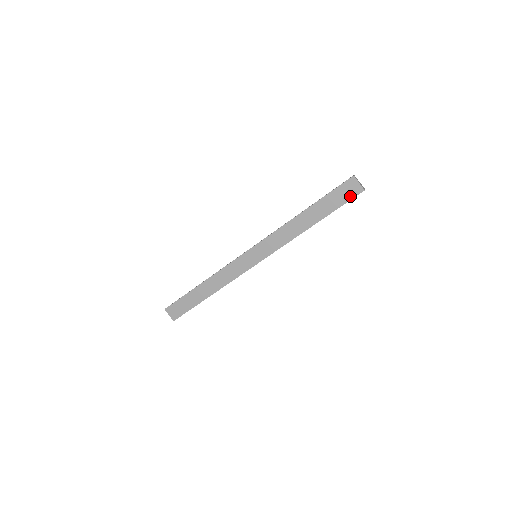
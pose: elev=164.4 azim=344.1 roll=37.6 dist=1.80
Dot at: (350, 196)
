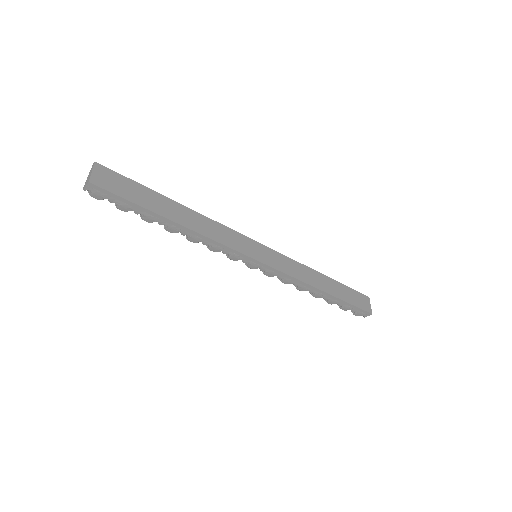
Dot at: (362, 306)
